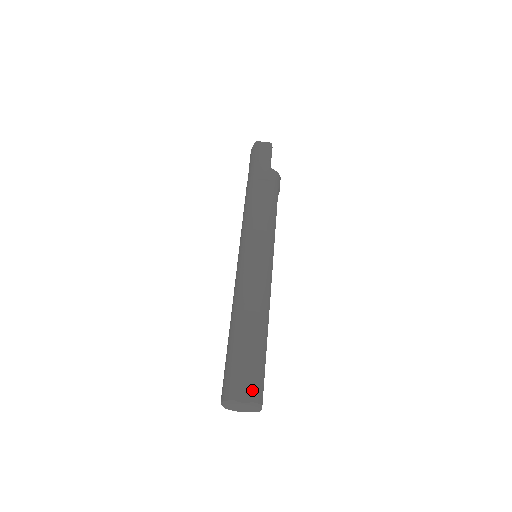
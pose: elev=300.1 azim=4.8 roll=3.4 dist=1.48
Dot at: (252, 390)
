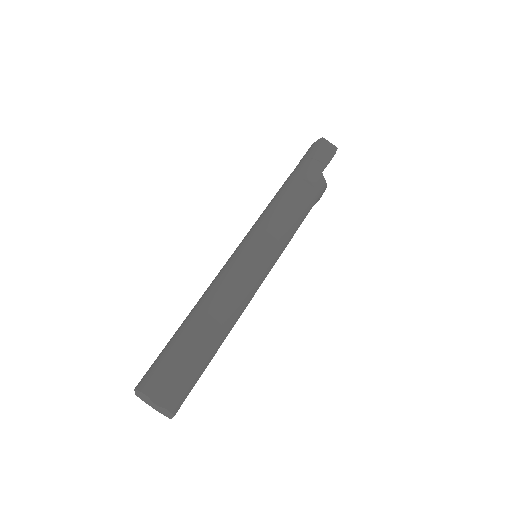
Dot at: (172, 396)
